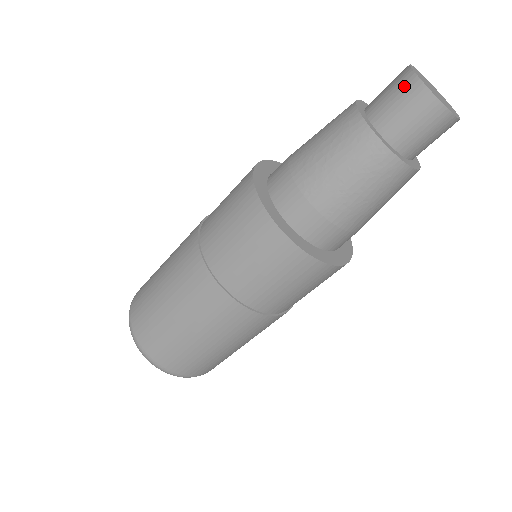
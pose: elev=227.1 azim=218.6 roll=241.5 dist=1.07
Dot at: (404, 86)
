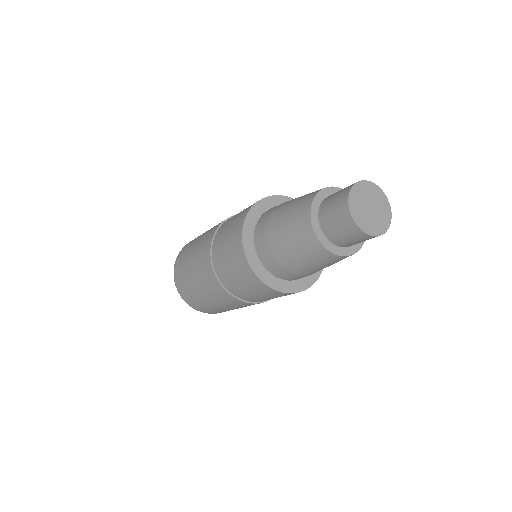
Dot at: (344, 221)
